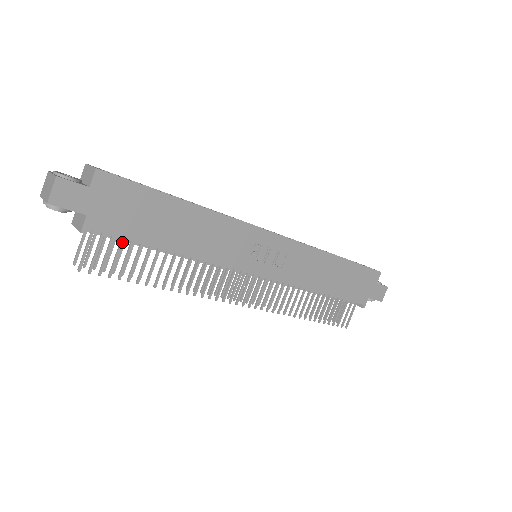
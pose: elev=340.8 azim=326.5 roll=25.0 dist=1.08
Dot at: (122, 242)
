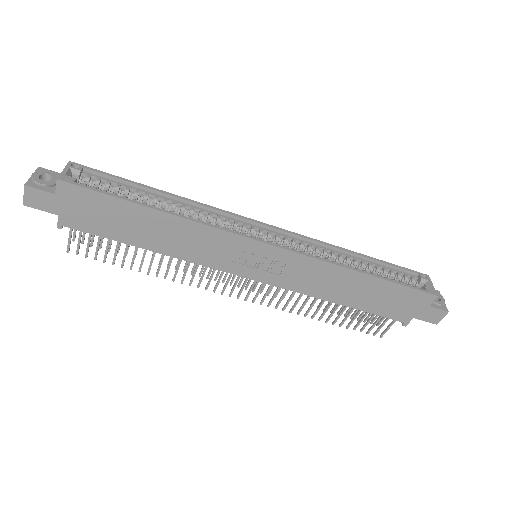
Dot at: (100, 235)
